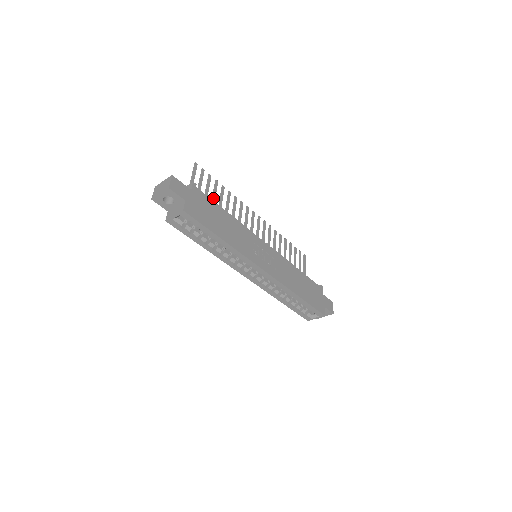
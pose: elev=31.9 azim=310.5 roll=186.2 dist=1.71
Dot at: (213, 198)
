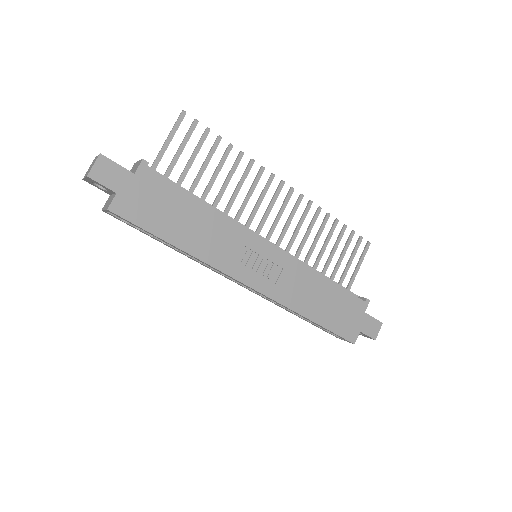
Dot at: (202, 168)
